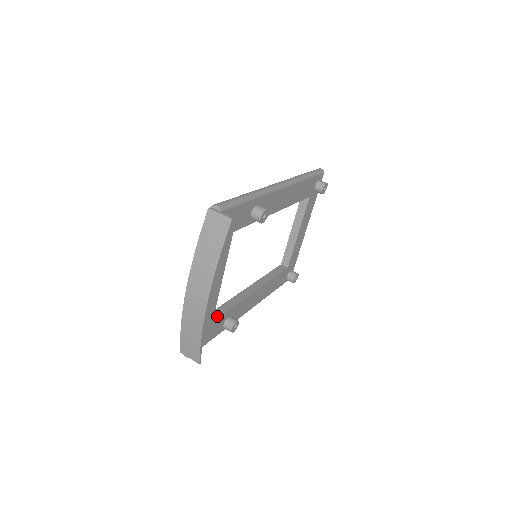
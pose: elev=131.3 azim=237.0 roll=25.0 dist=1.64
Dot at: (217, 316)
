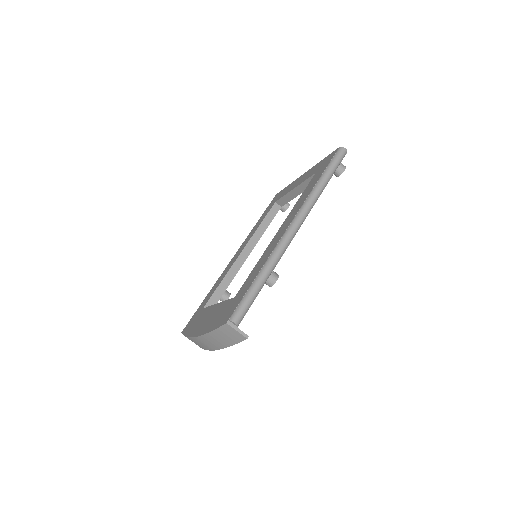
Dot at: occluded
